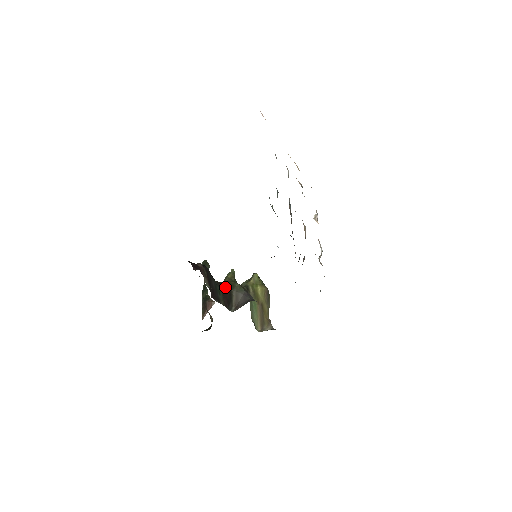
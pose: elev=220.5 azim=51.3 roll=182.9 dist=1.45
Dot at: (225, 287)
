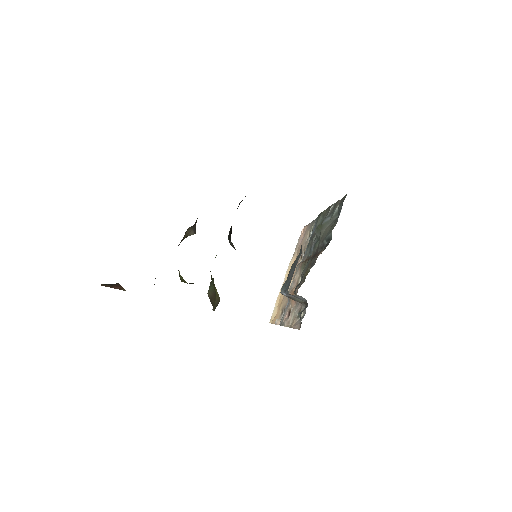
Dot at: occluded
